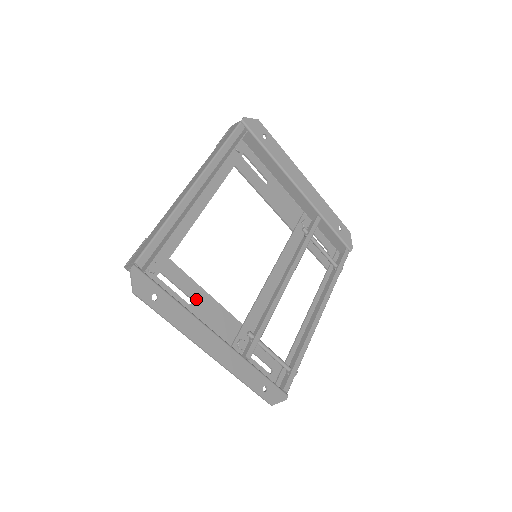
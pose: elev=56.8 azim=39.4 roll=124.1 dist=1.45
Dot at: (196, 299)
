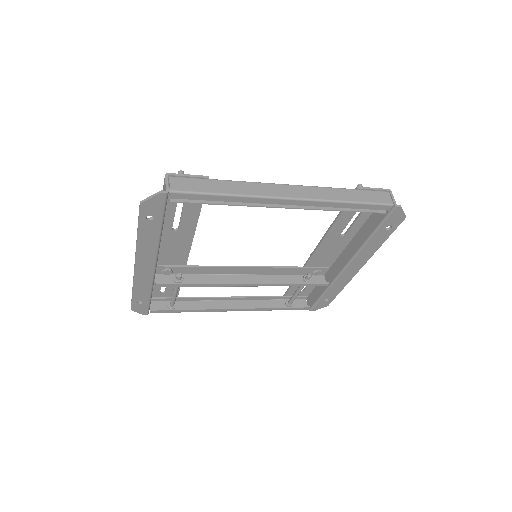
Dot at: (181, 231)
